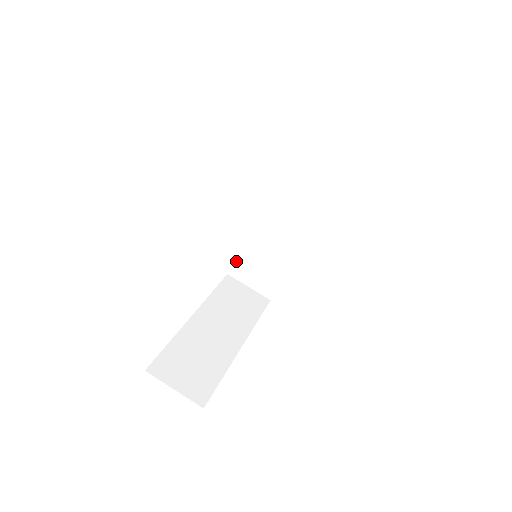
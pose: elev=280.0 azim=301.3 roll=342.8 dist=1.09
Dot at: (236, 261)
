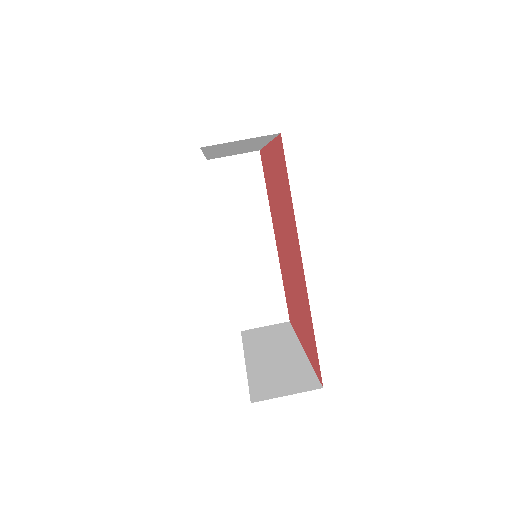
Dot at: (239, 313)
